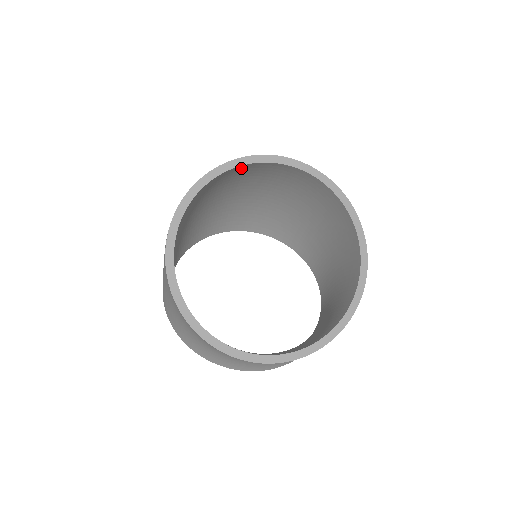
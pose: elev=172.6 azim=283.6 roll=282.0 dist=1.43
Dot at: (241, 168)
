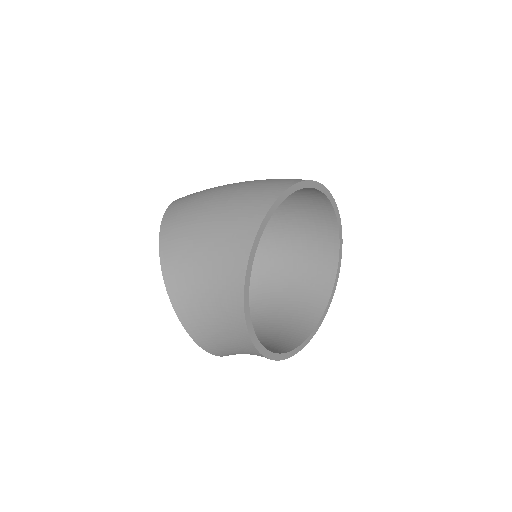
Dot at: (314, 191)
